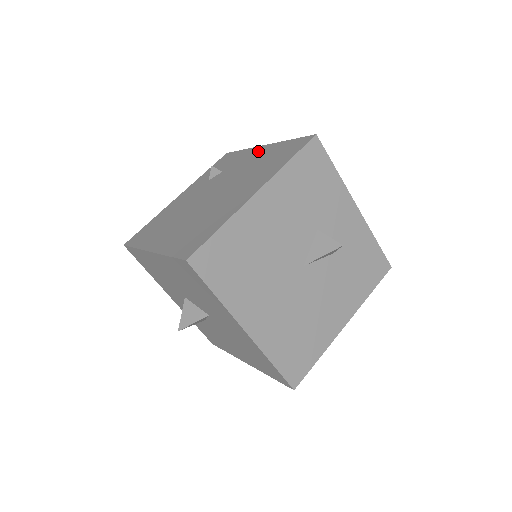
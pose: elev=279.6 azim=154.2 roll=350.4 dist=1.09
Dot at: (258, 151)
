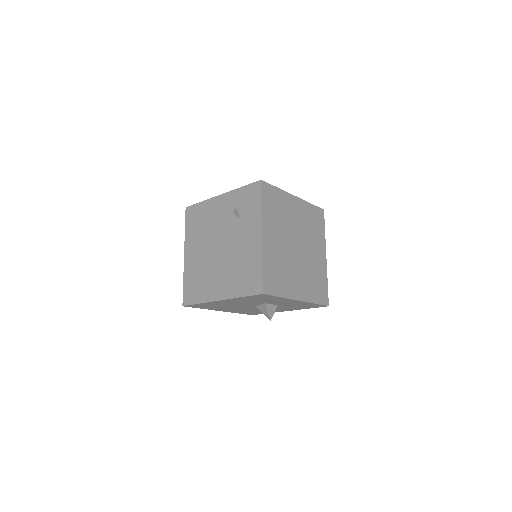
Dot at: (255, 237)
